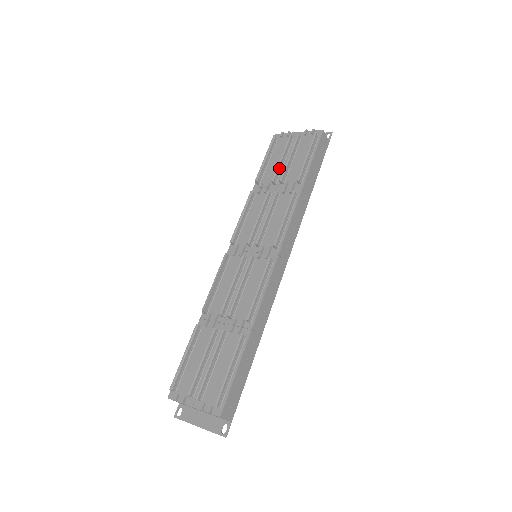
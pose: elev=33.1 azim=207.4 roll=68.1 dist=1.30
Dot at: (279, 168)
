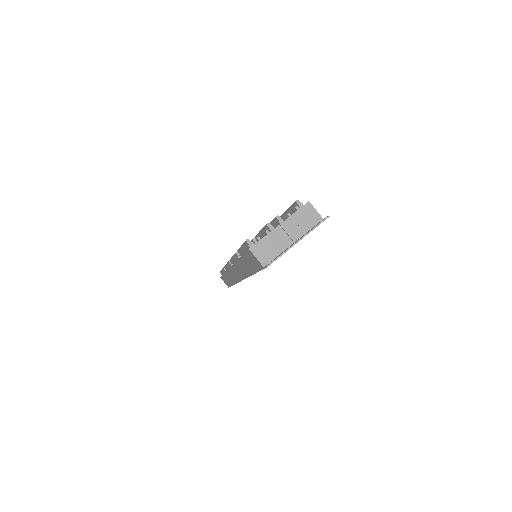
Dot at: occluded
